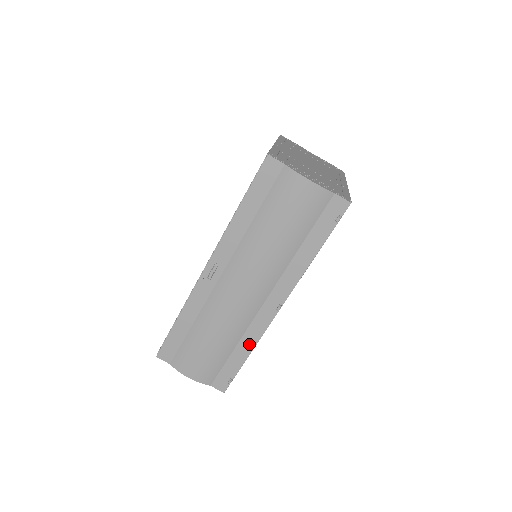
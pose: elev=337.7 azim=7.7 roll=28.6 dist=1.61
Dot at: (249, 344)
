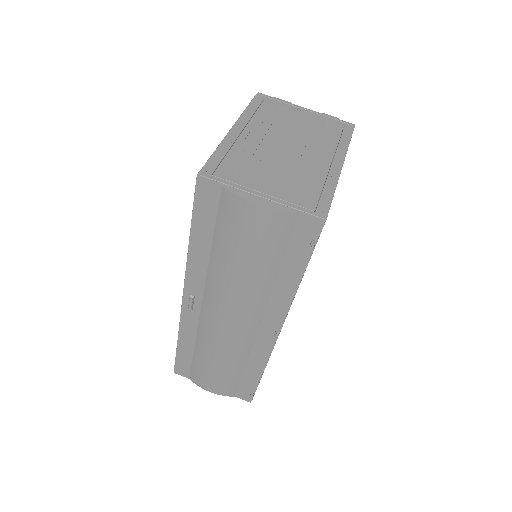
Dot at: (258, 365)
